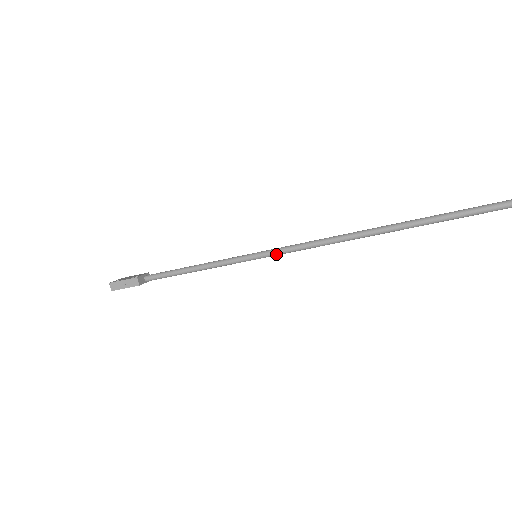
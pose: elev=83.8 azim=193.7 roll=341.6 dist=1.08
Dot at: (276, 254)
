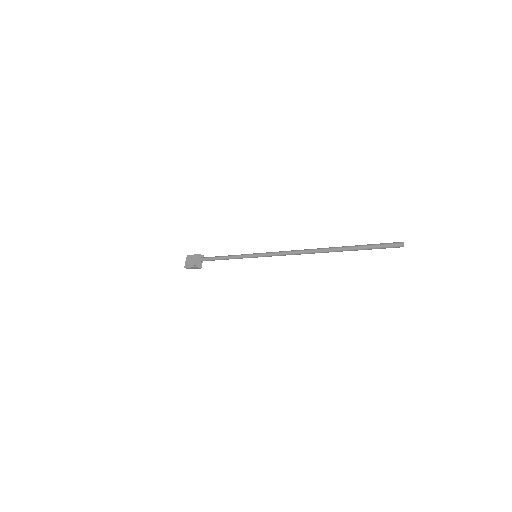
Dot at: occluded
